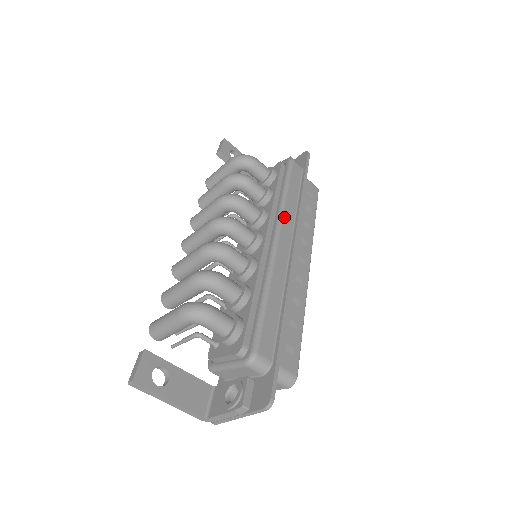
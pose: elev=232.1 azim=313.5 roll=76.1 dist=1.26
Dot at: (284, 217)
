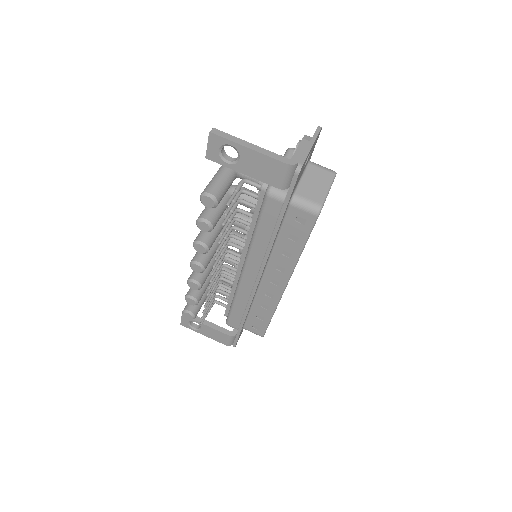
Dot at: occluded
